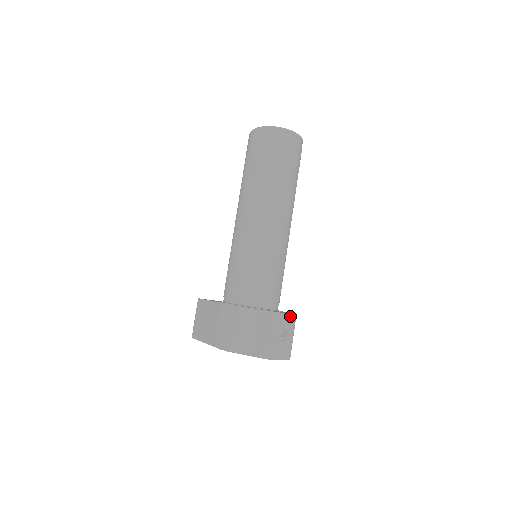
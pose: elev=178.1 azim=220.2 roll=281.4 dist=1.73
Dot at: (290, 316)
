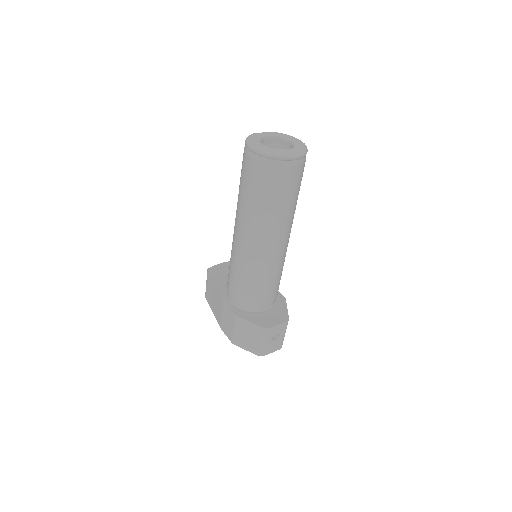
Dot at: (282, 325)
